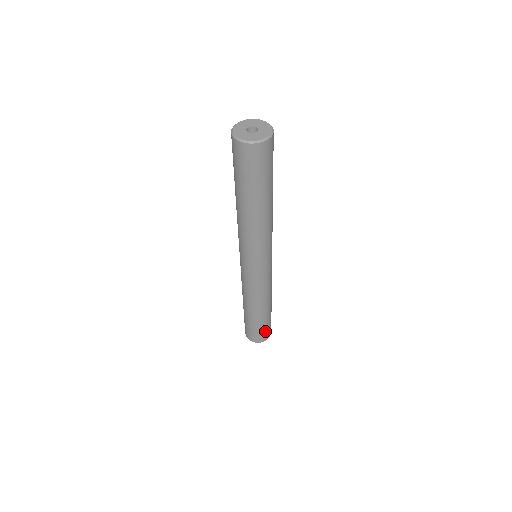
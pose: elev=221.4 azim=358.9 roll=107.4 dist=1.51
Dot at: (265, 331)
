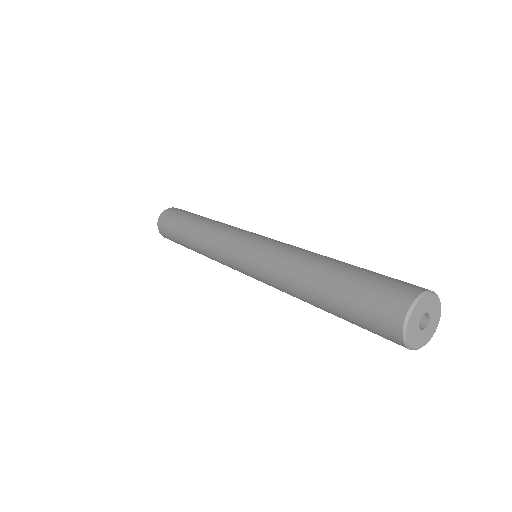
Dot at: occluded
